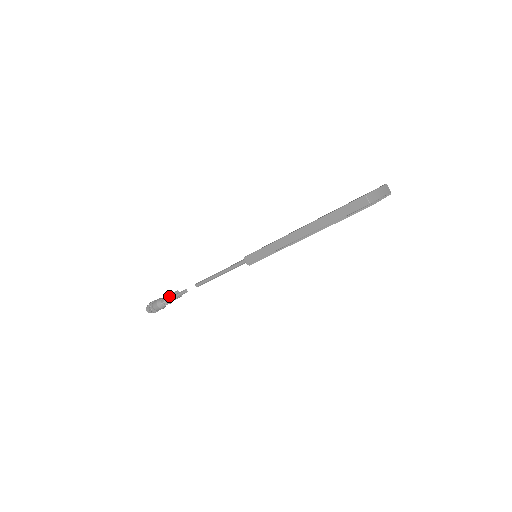
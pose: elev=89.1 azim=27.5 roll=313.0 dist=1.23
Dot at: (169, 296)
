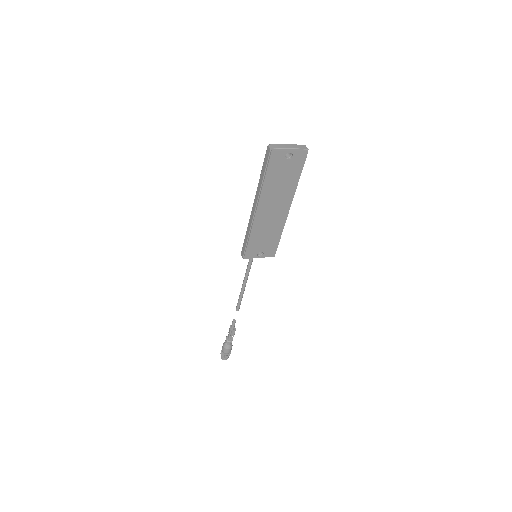
Dot at: occluded
